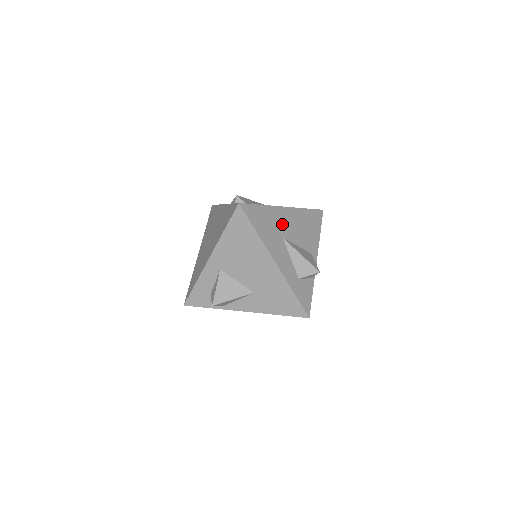
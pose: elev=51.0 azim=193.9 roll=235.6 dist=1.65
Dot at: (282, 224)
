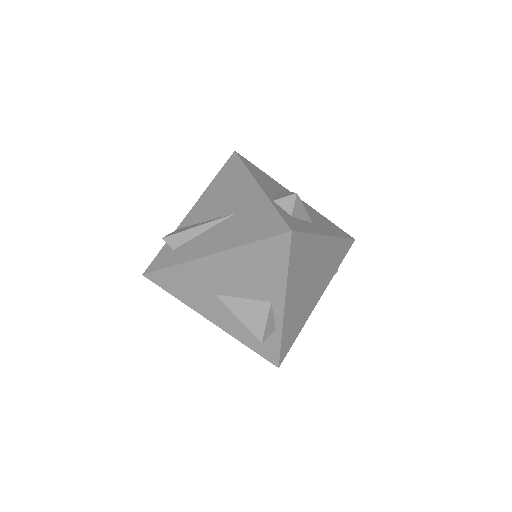
Dot at: (210, 279)
